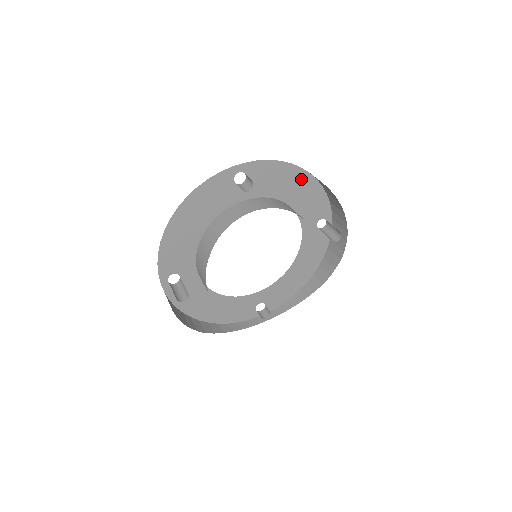
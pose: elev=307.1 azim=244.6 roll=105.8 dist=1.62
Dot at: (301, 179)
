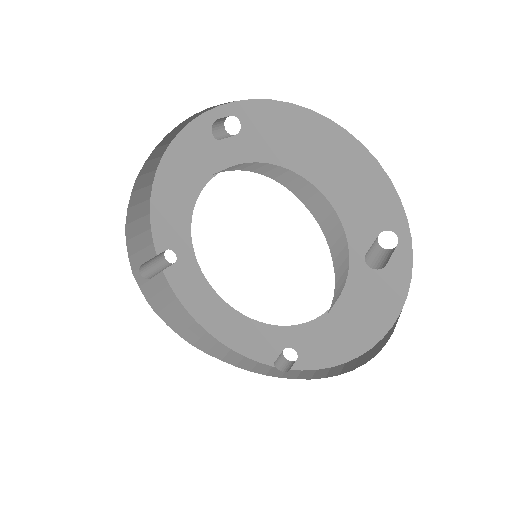
Dot at: (334, 142)
